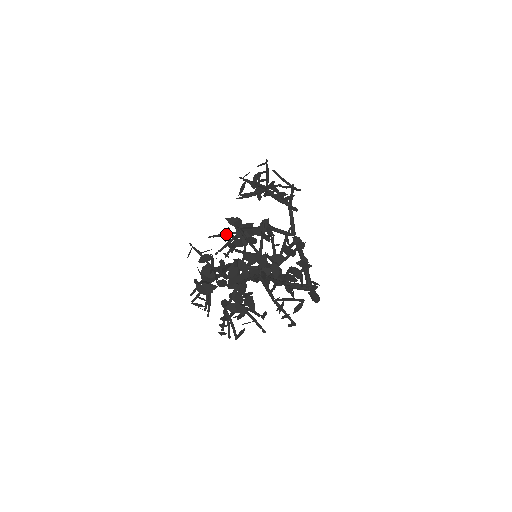
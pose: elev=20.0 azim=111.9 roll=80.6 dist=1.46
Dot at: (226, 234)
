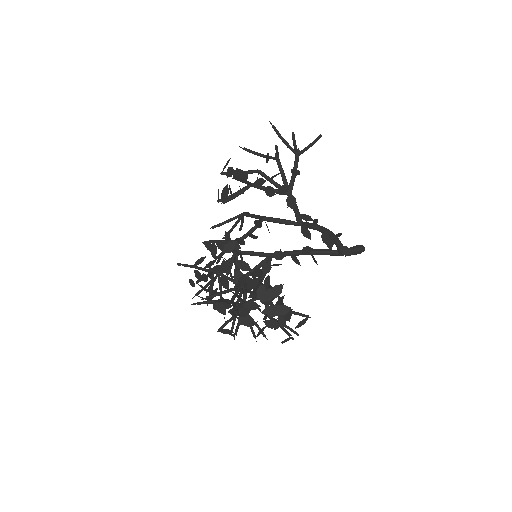
Dot at: (226, 222)
